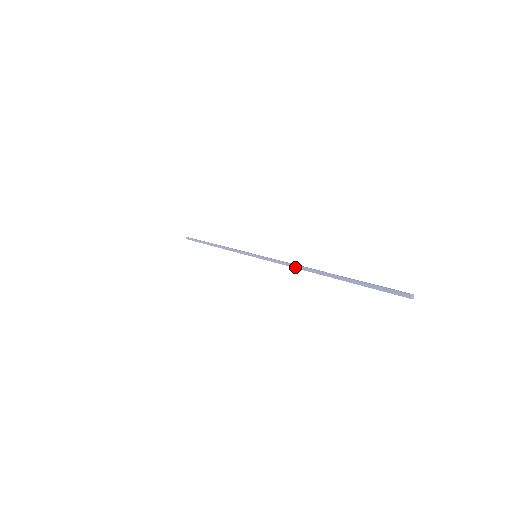
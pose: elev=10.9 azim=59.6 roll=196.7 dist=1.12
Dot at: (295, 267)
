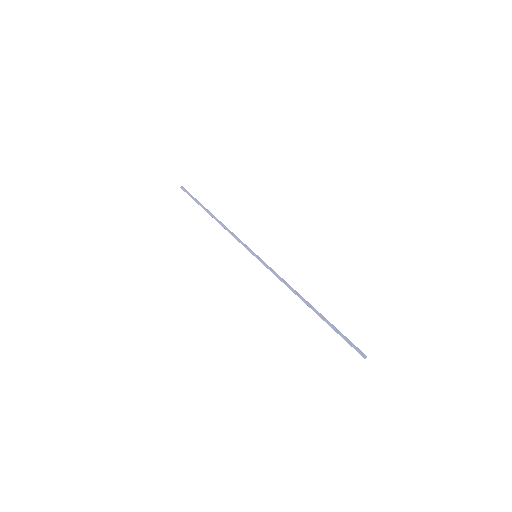
Dot at: (290, 289)
